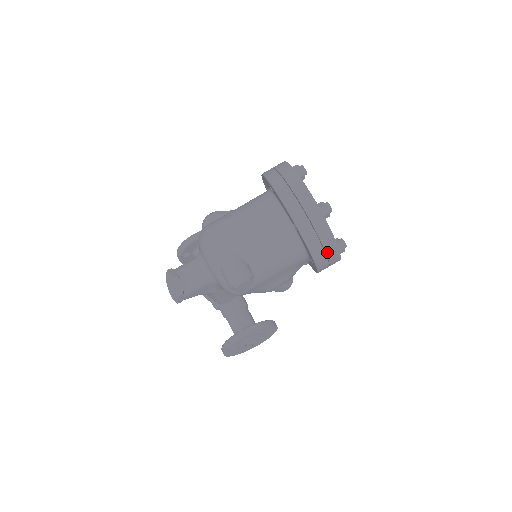
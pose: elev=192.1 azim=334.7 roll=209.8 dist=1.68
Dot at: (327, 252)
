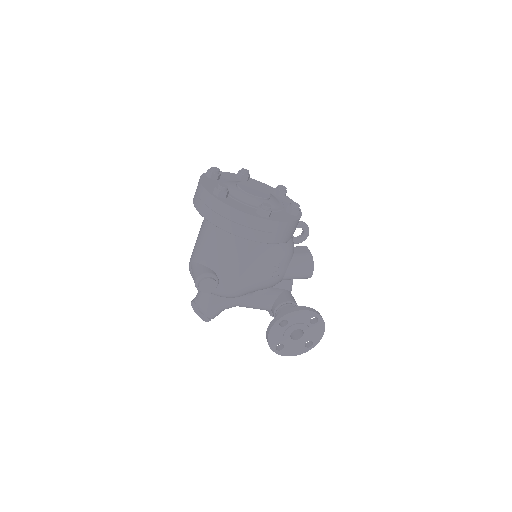
Dot at: (241, 223)
